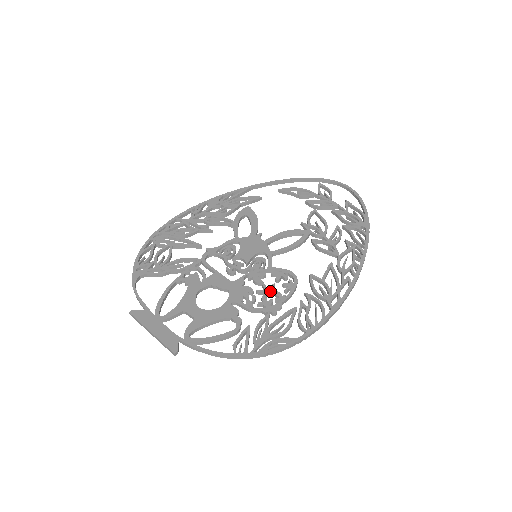
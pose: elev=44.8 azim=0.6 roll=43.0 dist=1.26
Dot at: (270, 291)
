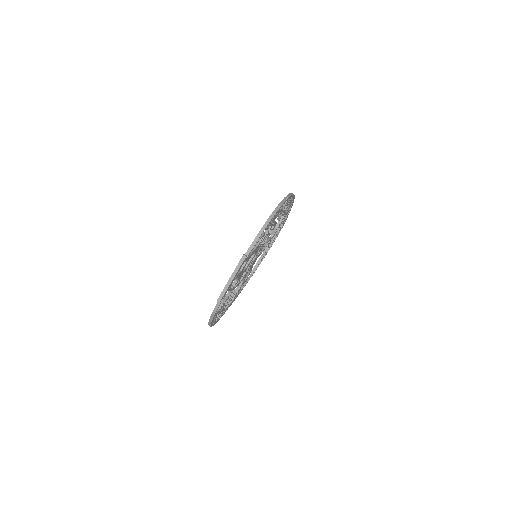
Dot at: occluded
